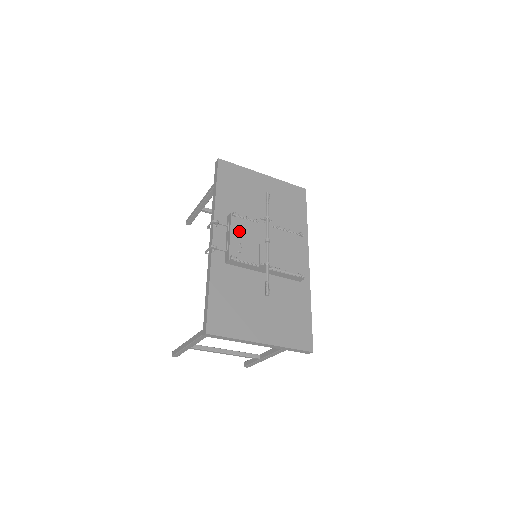
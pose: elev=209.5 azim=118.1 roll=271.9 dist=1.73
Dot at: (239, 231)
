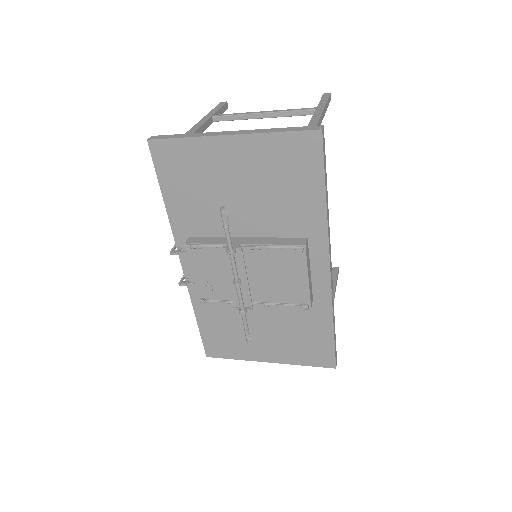
Dot at: (202, 266)
